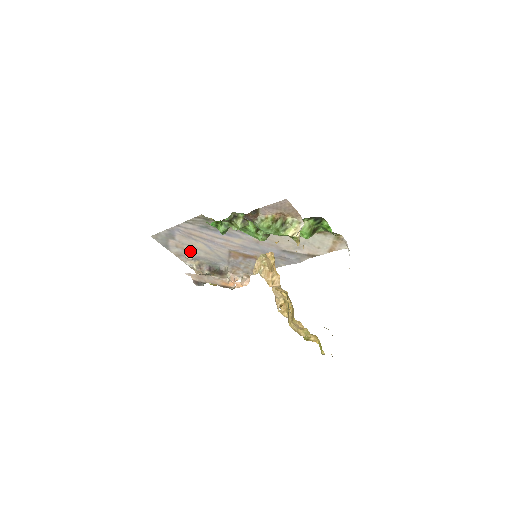
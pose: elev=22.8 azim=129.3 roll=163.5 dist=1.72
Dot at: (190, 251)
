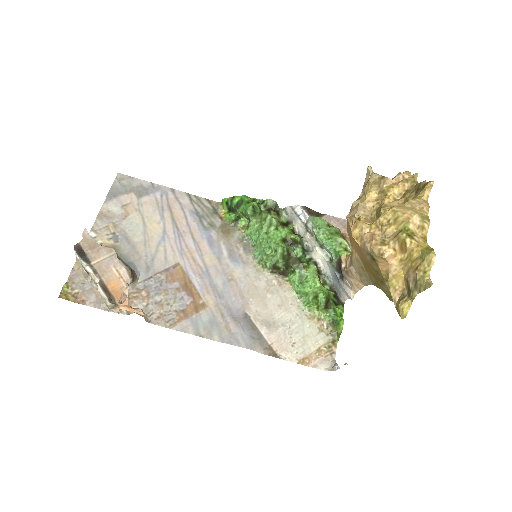
Dot at: (129, 224)
